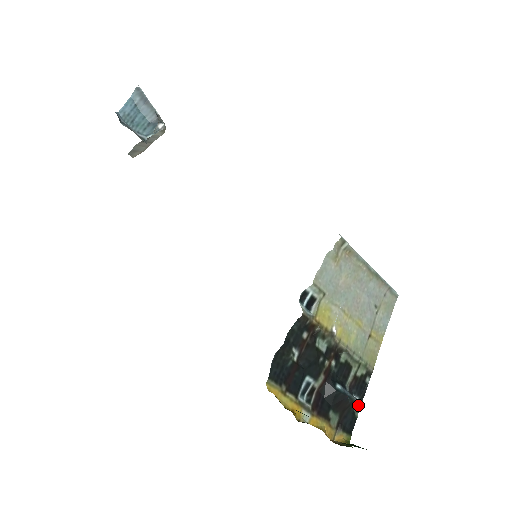
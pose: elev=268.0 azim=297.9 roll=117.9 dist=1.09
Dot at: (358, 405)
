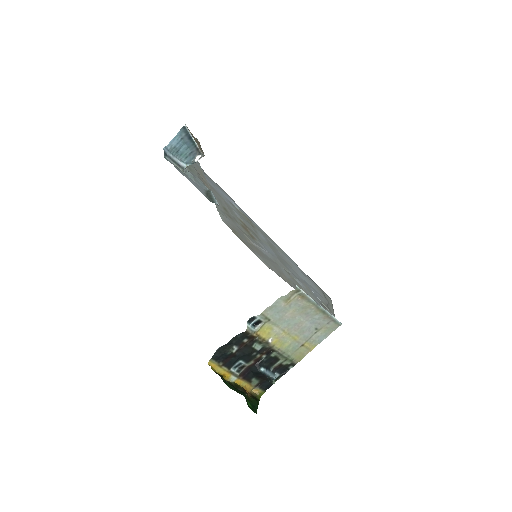
Dot at: (278, 378)
